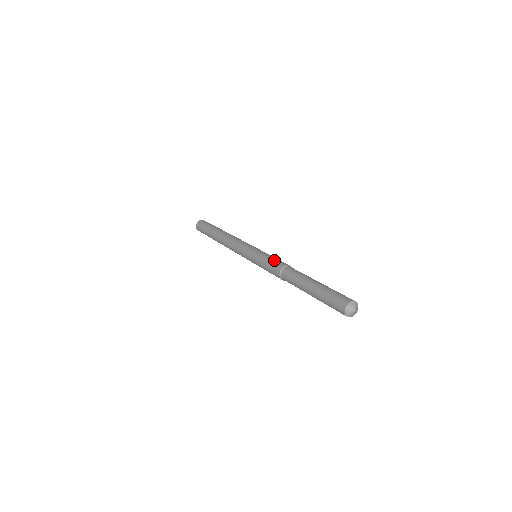
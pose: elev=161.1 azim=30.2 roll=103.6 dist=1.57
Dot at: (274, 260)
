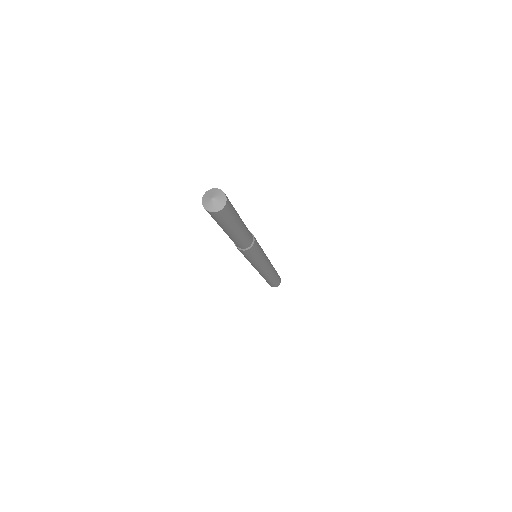
Dot at: occluded
